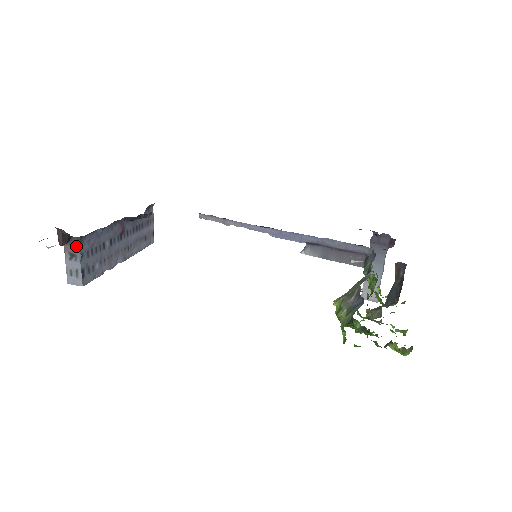
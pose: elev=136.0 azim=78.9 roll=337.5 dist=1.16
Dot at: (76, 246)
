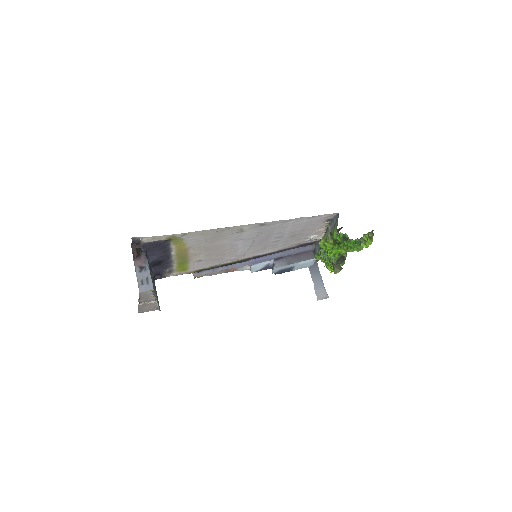
Dot at: (145, 259)
